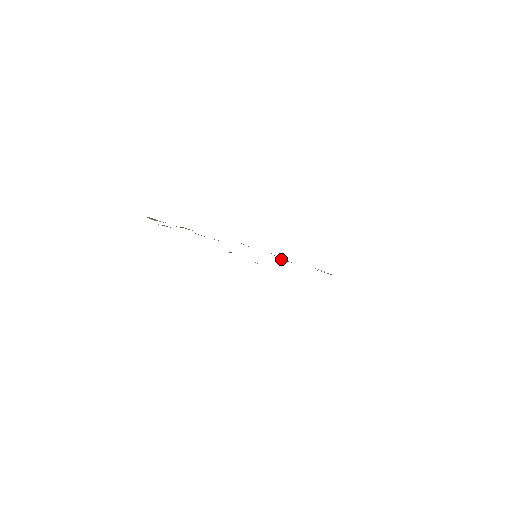
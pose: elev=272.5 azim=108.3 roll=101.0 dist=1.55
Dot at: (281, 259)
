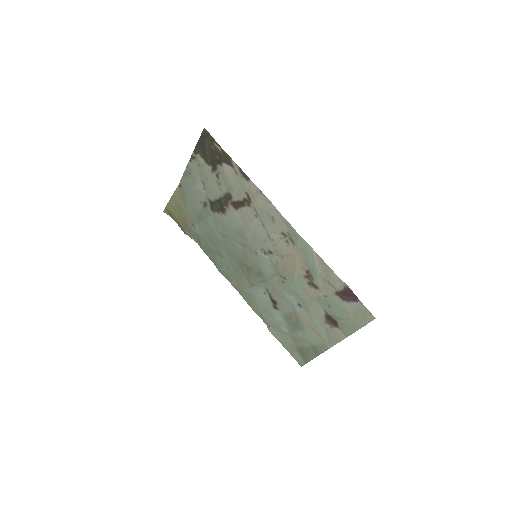
Dot at: (255, 293)
